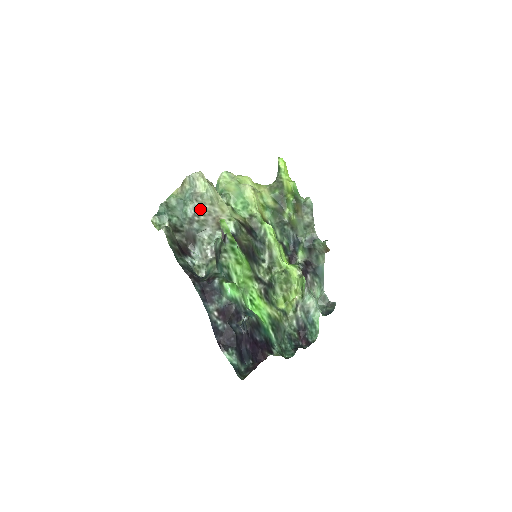
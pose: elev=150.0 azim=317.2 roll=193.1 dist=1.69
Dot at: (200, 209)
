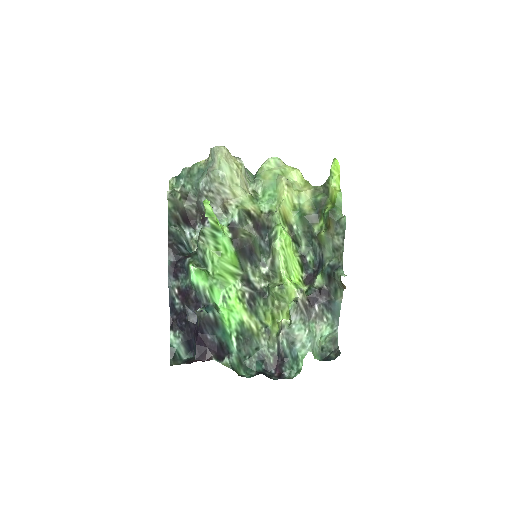
Dot at: (210, 185)
